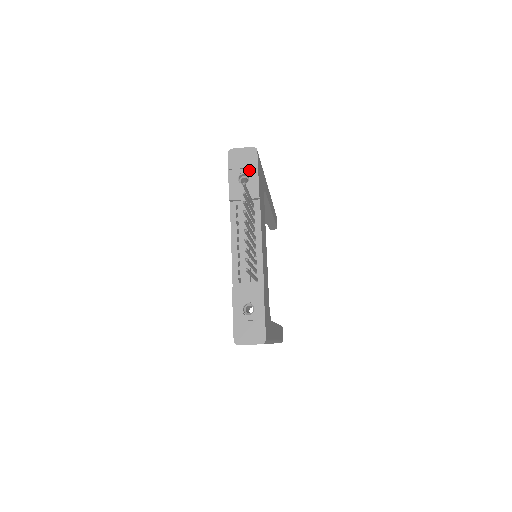
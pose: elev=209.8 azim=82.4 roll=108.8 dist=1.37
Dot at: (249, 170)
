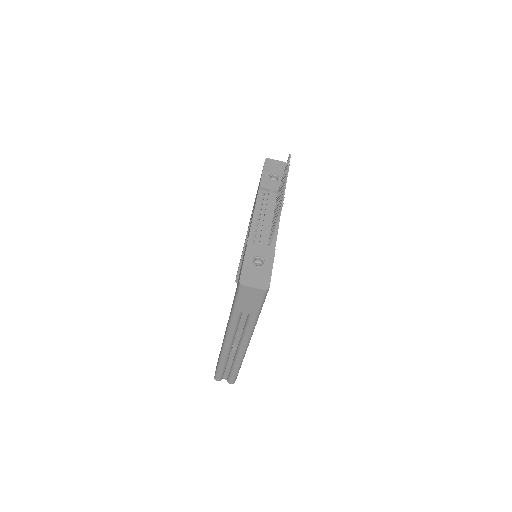
Dot at: (280, 174)
